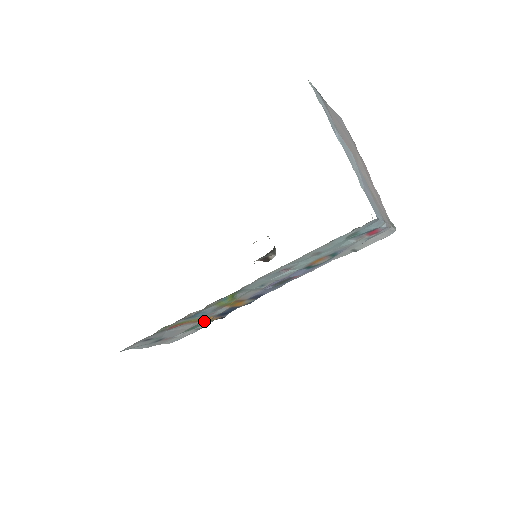
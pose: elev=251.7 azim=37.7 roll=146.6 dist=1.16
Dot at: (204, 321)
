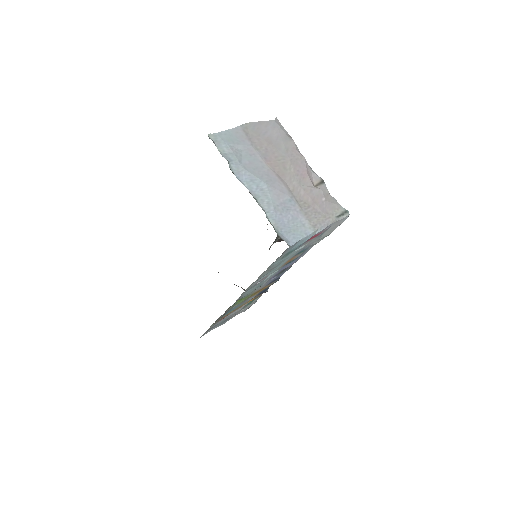
Dot at: (251, 301)
